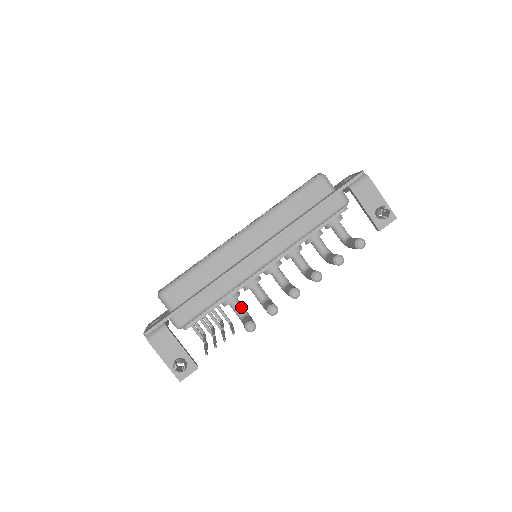
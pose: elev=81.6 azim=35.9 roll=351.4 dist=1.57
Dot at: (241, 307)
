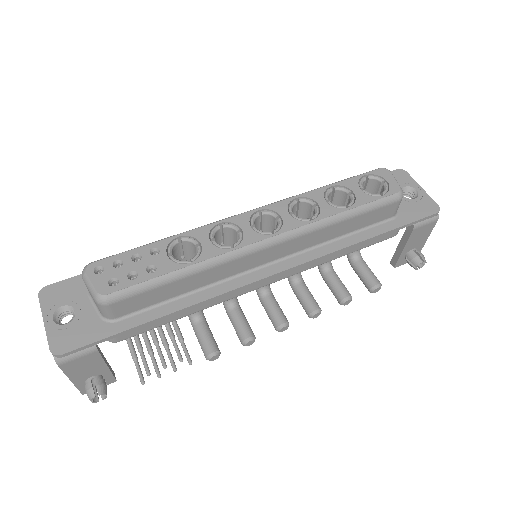
Dot at: occluded
